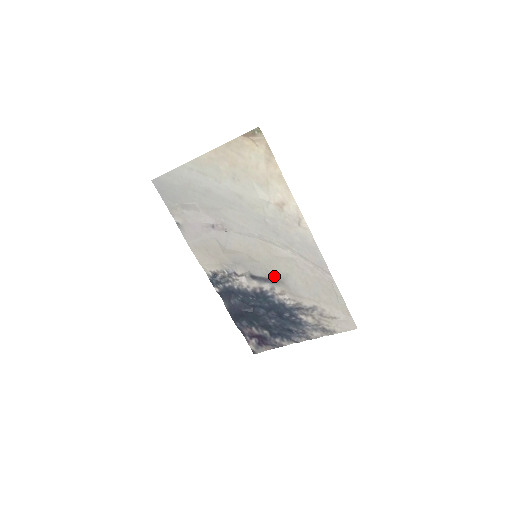
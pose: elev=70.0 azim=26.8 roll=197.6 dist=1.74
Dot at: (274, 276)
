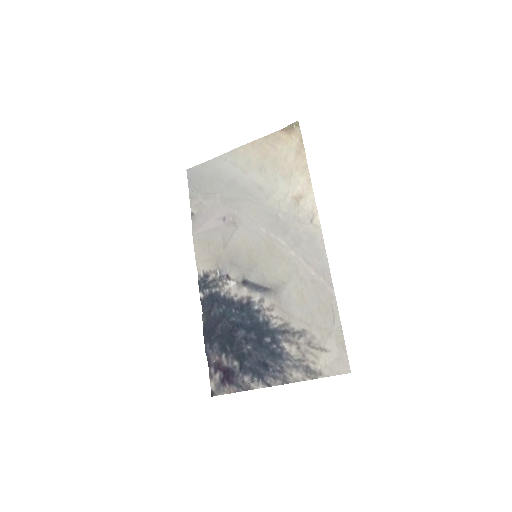
Dot at: (268, 283)
